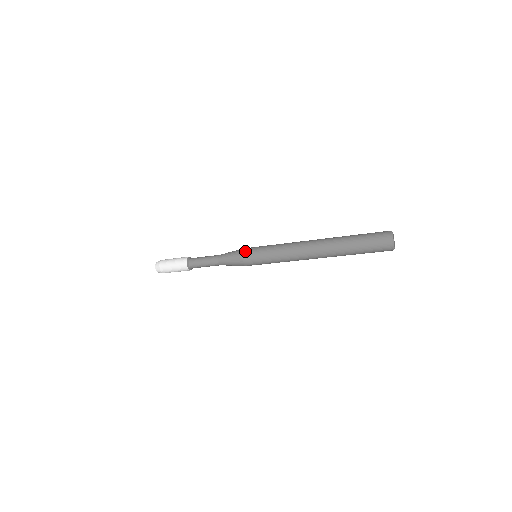
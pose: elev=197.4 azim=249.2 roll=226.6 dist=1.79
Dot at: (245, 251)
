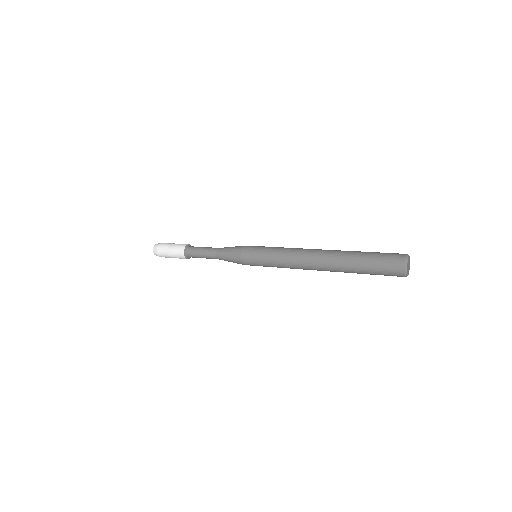
Dot at: (247, 246)
